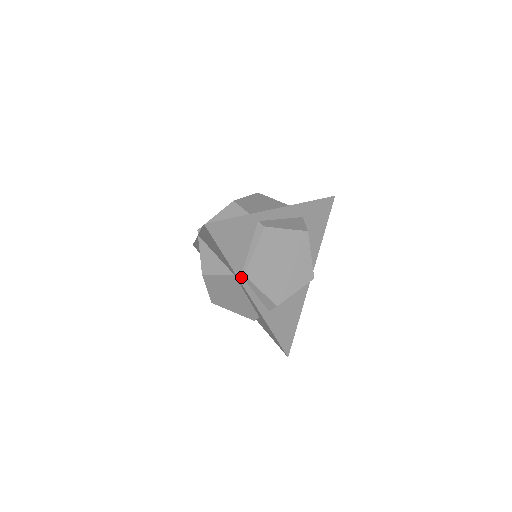
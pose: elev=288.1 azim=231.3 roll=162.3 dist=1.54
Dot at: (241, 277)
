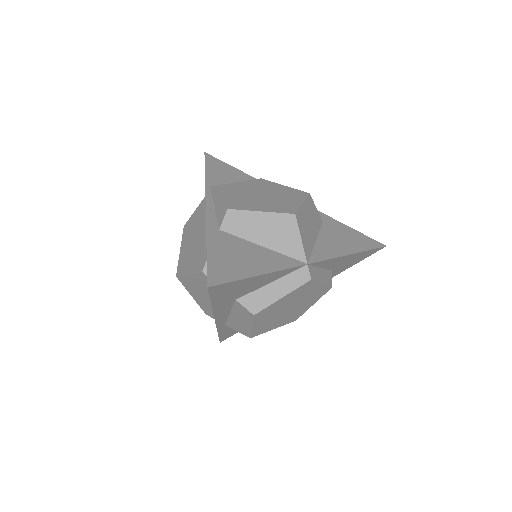
Dot at: (209, 190)
